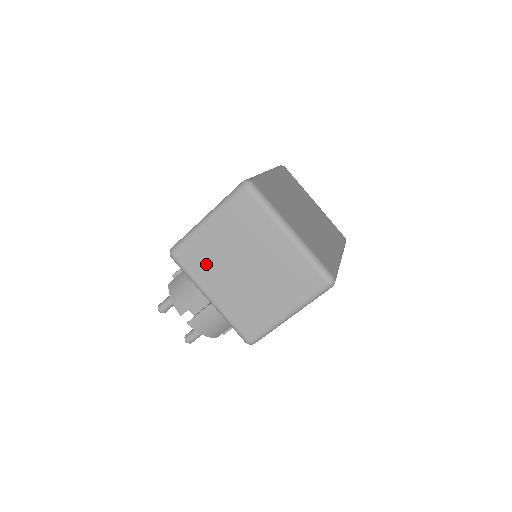
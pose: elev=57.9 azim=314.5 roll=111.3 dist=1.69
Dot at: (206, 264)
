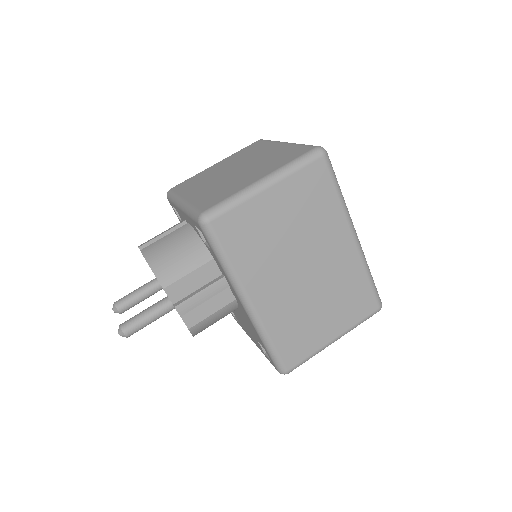
Dot at: (197, 182)
